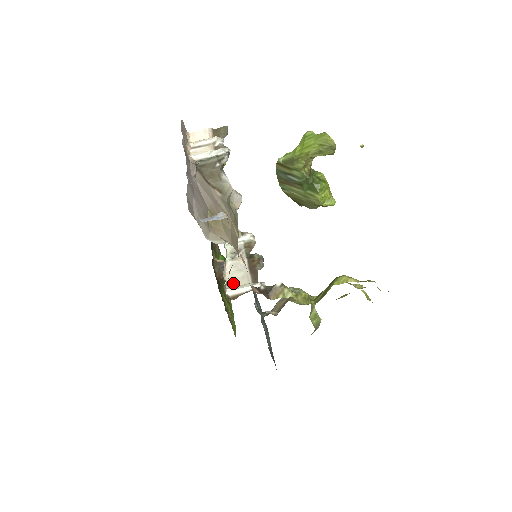
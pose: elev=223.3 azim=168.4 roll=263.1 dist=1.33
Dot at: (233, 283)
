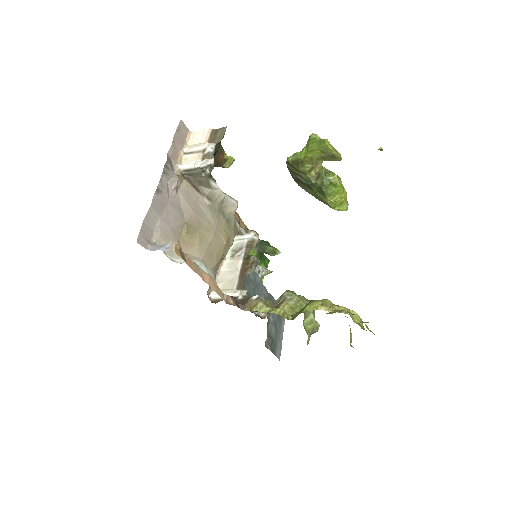
Dot at: (221, 285)
